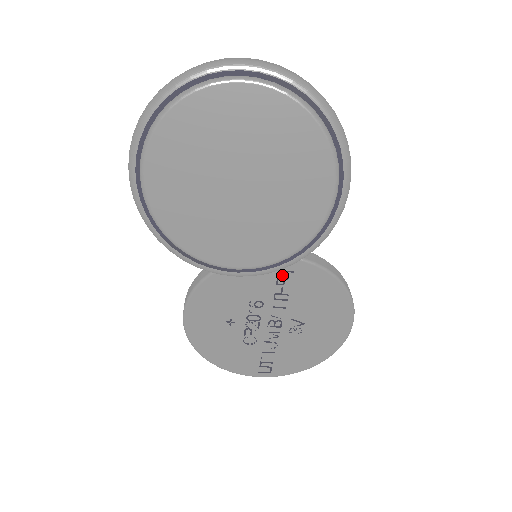
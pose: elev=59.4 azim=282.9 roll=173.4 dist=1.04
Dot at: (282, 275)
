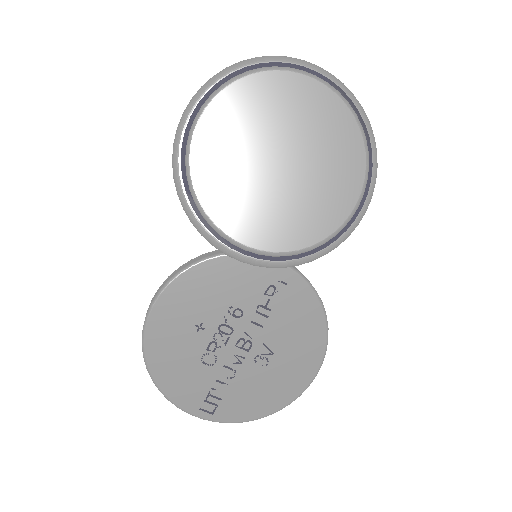
Dot at: (274, 285)
